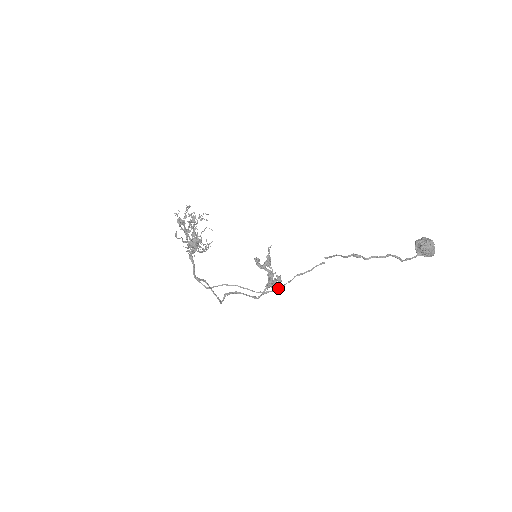
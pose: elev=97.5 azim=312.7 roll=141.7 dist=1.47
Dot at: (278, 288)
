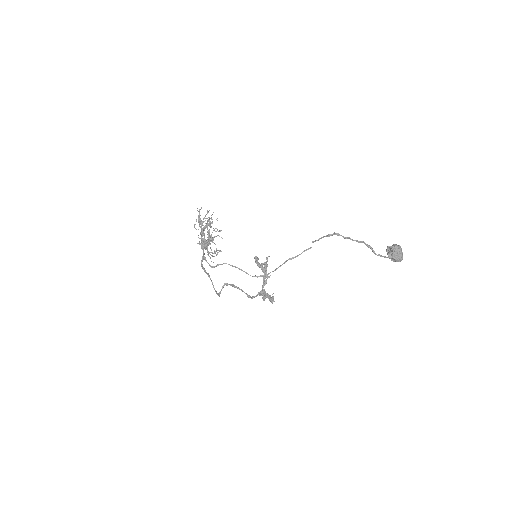
Dot at: occluded
